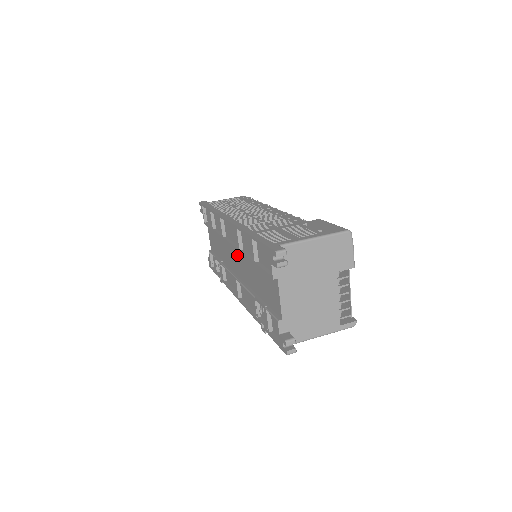
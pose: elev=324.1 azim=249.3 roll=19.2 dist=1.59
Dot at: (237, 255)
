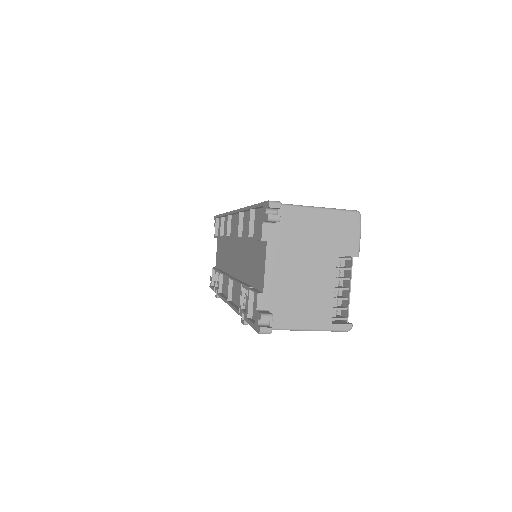
Dot at: (236, 249)
